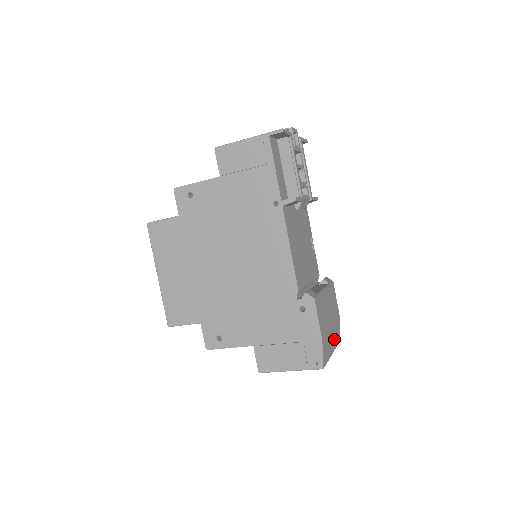
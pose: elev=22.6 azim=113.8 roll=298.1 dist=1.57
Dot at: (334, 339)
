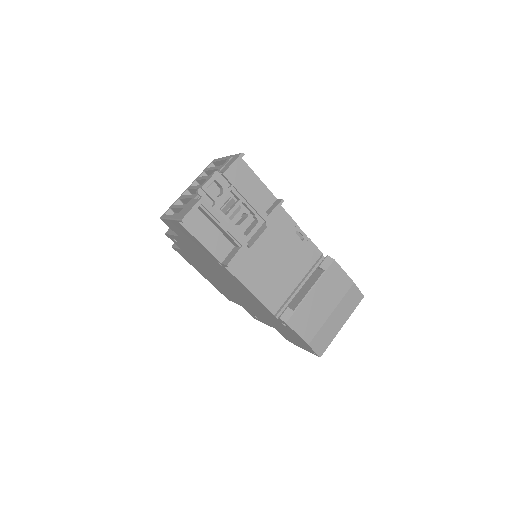
Dot at: (344, 313)
